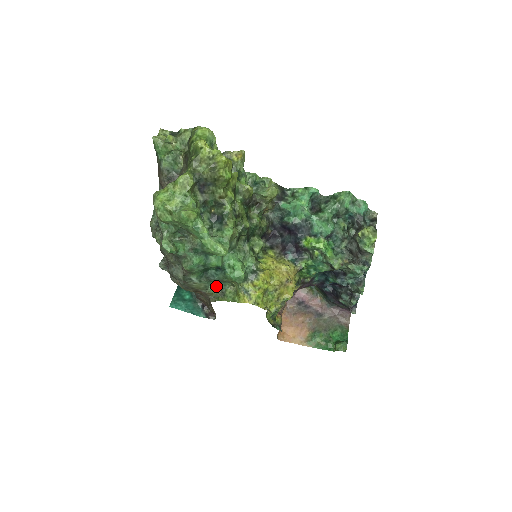
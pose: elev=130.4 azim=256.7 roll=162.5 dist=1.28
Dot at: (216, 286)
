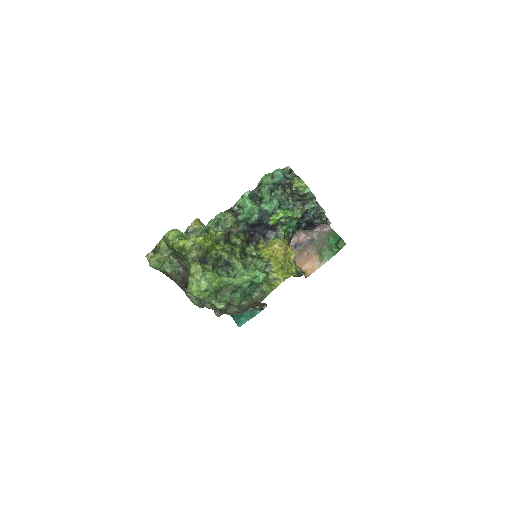
Dot at: (255, 293)
